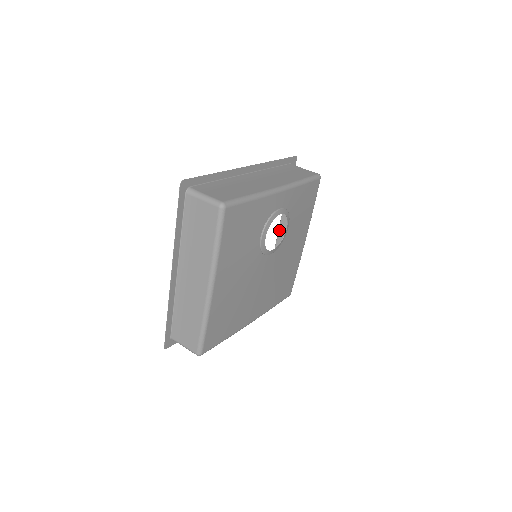
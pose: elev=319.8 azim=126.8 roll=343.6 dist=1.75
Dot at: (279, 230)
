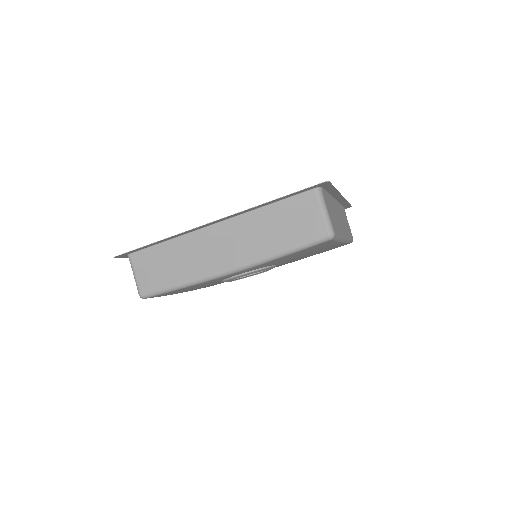
Dot at: (335, 201)
